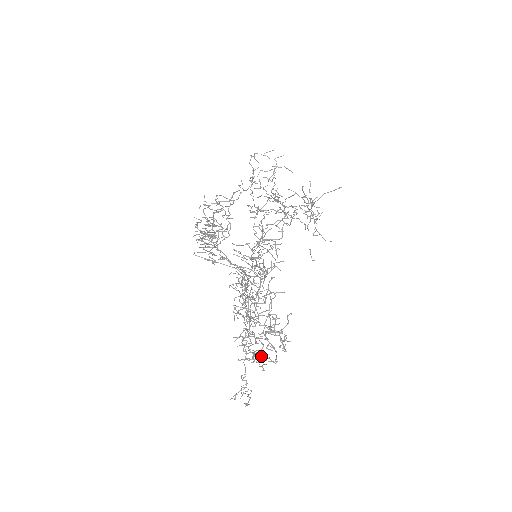
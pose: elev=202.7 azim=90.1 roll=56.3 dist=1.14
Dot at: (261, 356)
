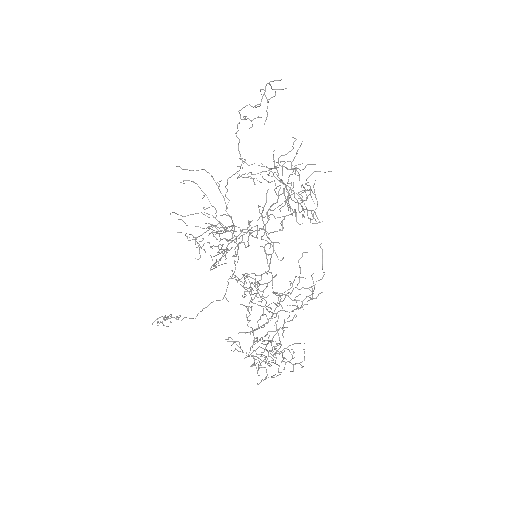
Dot at: occluded
